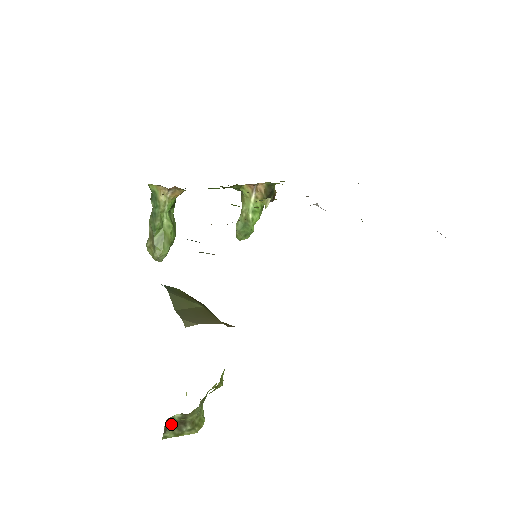
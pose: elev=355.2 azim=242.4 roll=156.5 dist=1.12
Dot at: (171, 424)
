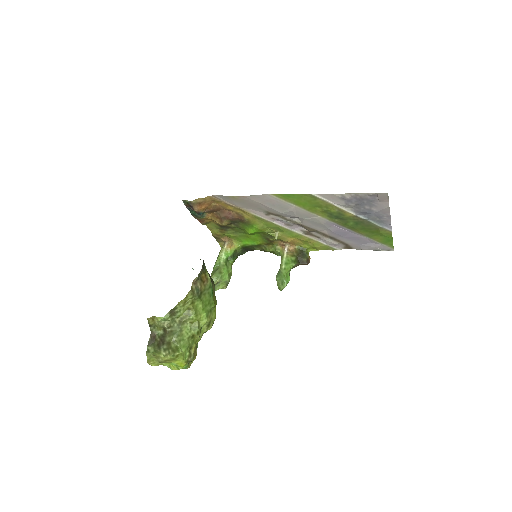
Dot at: (155, 341)
